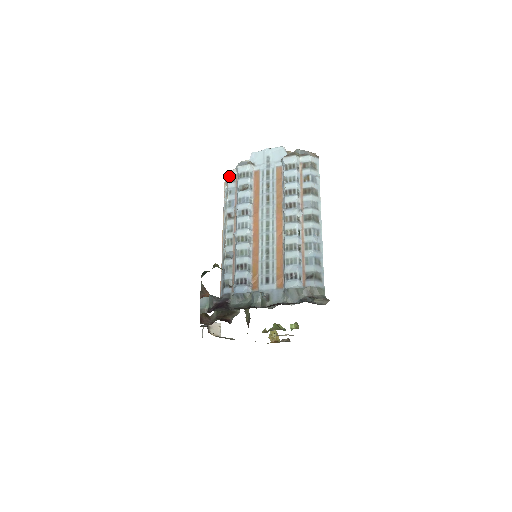
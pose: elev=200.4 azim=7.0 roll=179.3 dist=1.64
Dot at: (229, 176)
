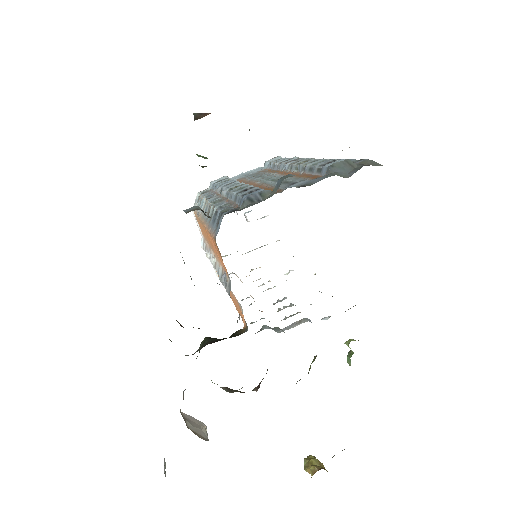
Dot at: (200, 193)
